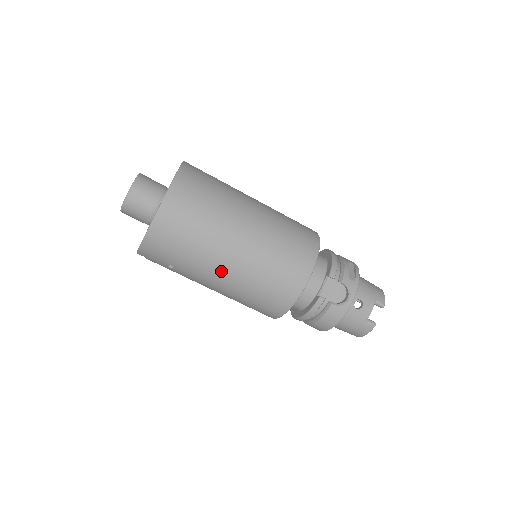
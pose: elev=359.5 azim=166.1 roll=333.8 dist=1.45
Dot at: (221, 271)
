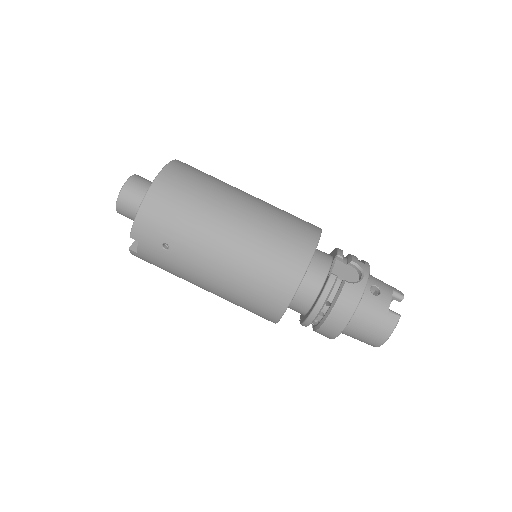
Dot at: (221, 239)
